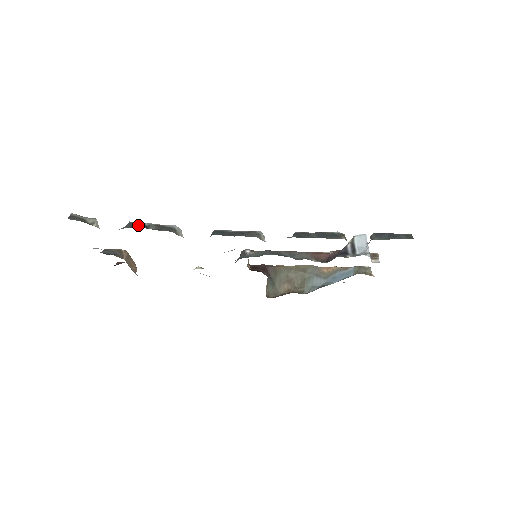
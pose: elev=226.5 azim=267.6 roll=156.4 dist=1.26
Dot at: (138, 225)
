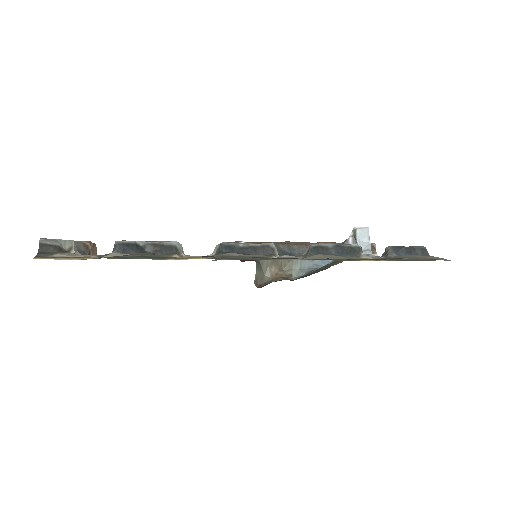
Dot at: (132, 248)
